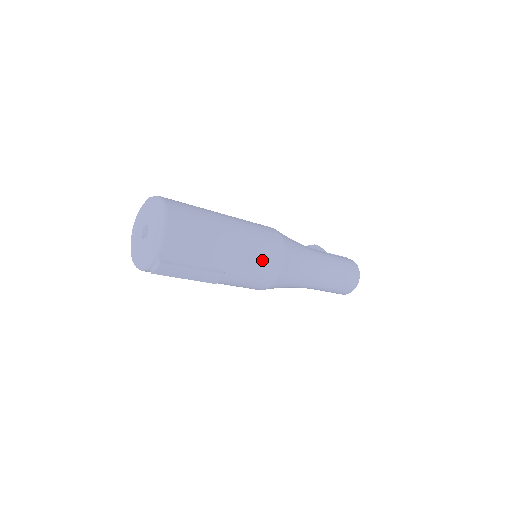
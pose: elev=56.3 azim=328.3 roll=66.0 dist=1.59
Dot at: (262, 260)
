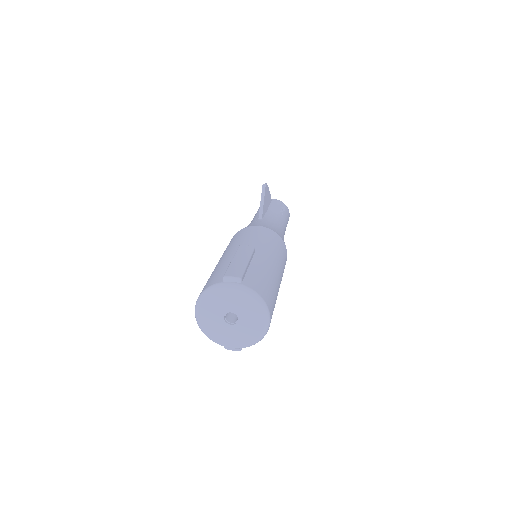
Dot at: occluded
